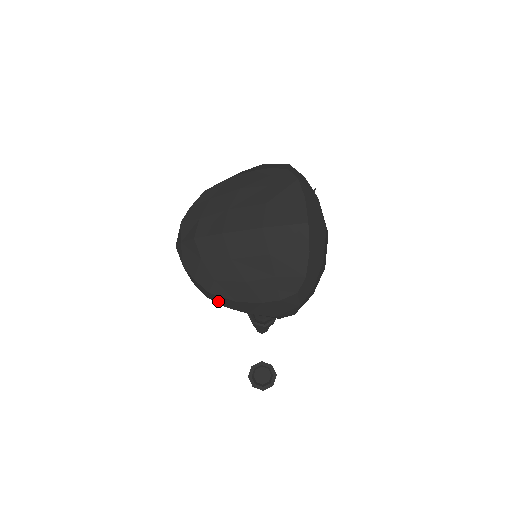
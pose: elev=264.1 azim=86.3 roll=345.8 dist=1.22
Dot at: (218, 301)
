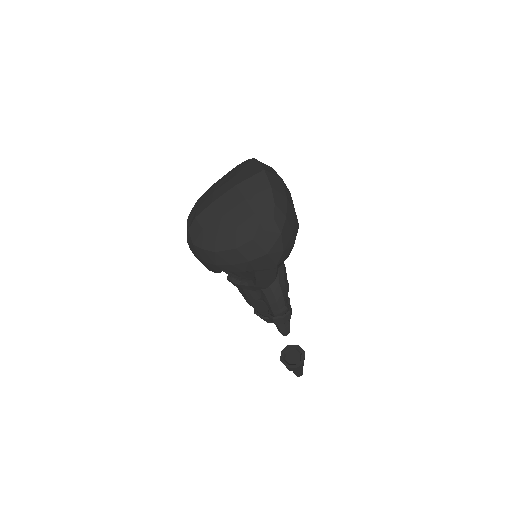
Dot at: (224, 260)
